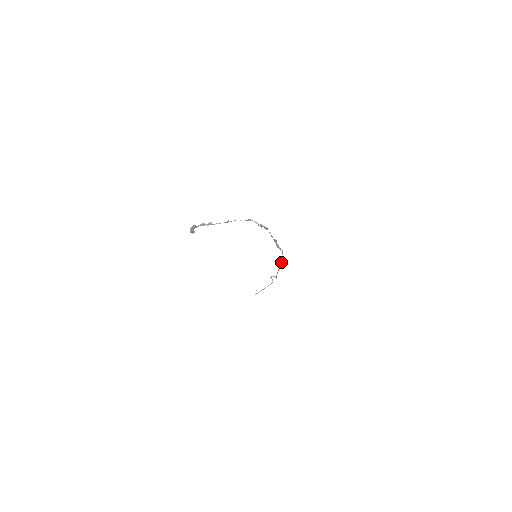
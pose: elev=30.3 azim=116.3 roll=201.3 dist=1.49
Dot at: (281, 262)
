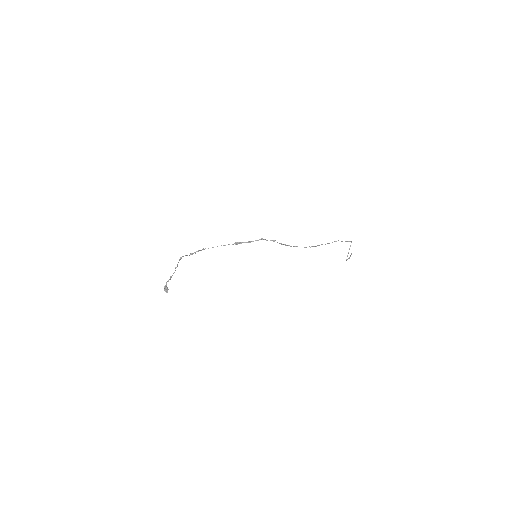
Dot at: (279, 243)
